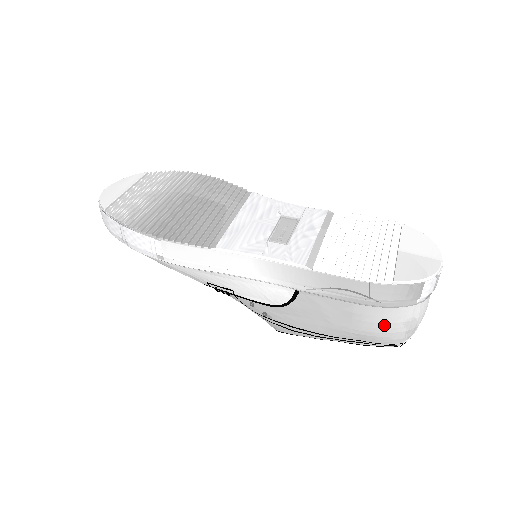
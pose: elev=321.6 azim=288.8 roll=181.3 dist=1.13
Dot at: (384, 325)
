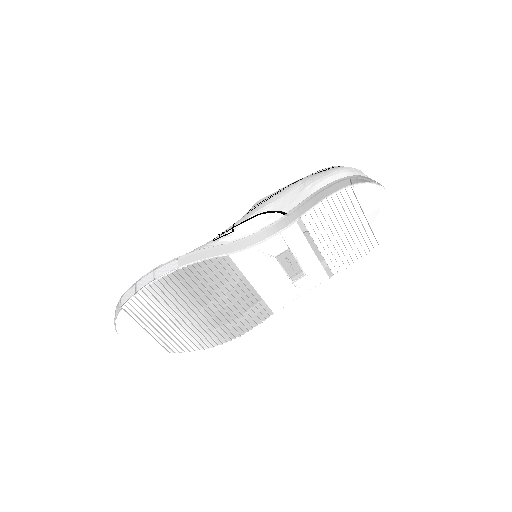
Dot at: occluded
